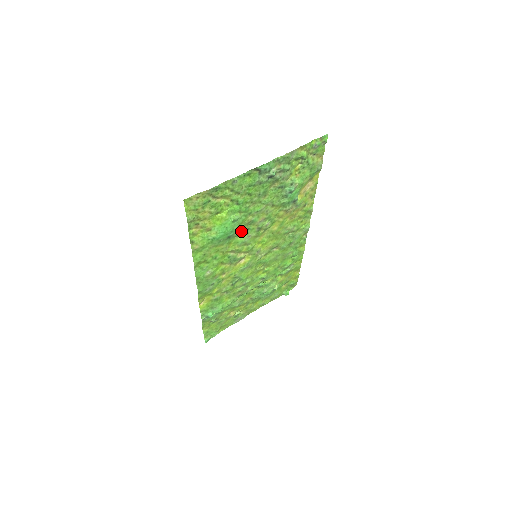
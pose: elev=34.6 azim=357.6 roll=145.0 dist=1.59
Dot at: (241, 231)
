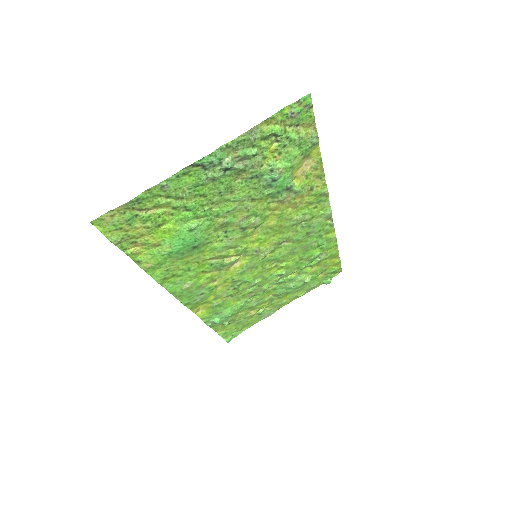
Dot at: (214, 236)
